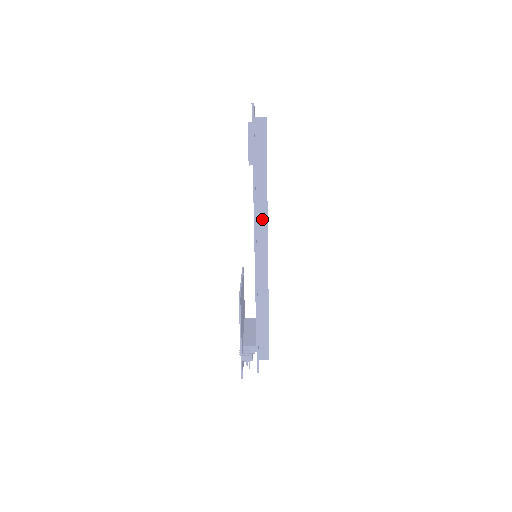
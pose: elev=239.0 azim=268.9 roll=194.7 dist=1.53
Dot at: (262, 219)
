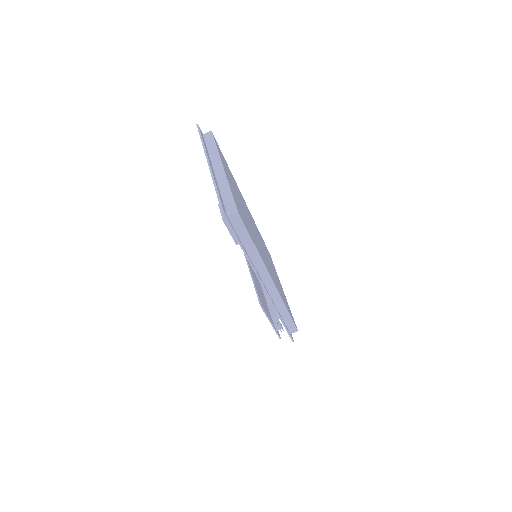
Dot at: (262, 269)
